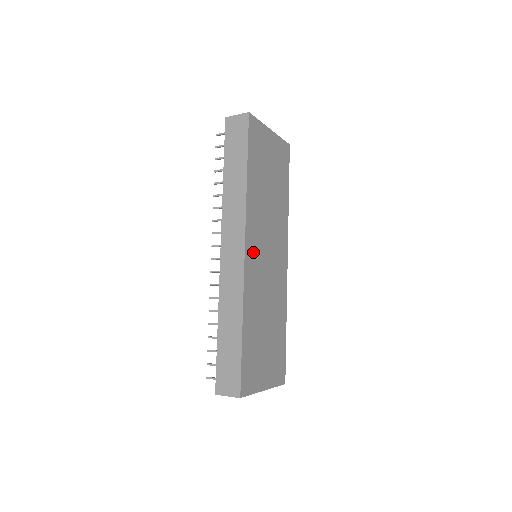
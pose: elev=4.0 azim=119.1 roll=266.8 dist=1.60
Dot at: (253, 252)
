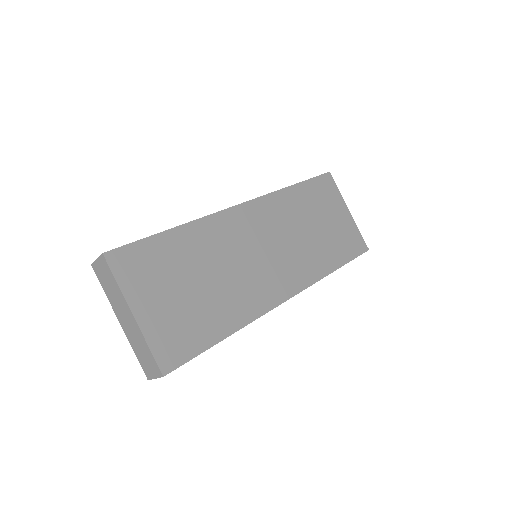
Dot at: (249, 220)
